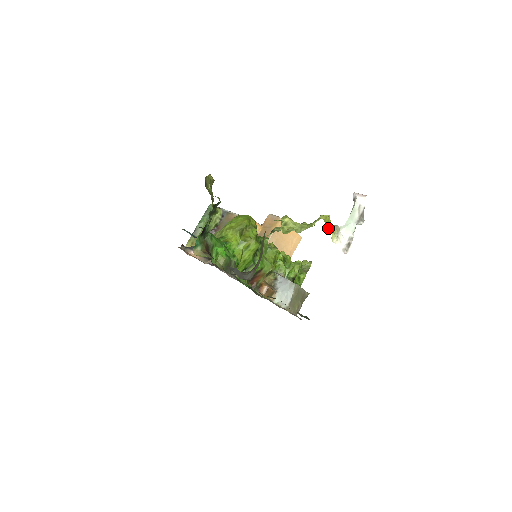
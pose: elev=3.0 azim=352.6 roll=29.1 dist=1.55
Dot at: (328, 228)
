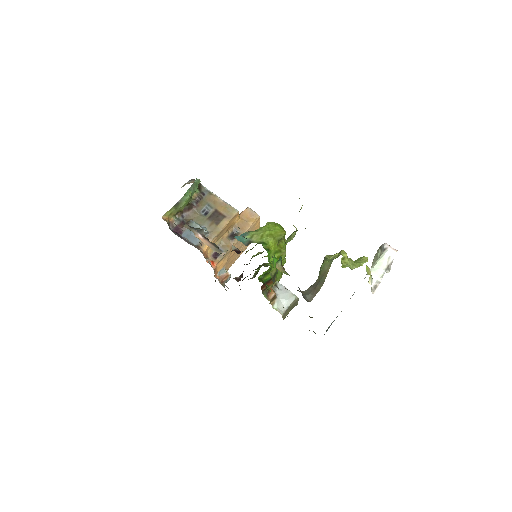
Dot at: (366, 269)
